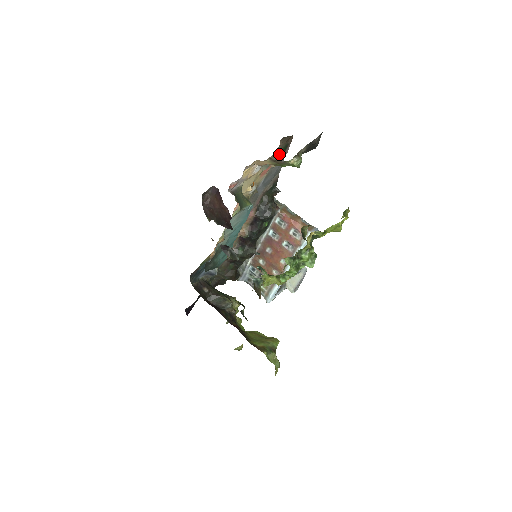
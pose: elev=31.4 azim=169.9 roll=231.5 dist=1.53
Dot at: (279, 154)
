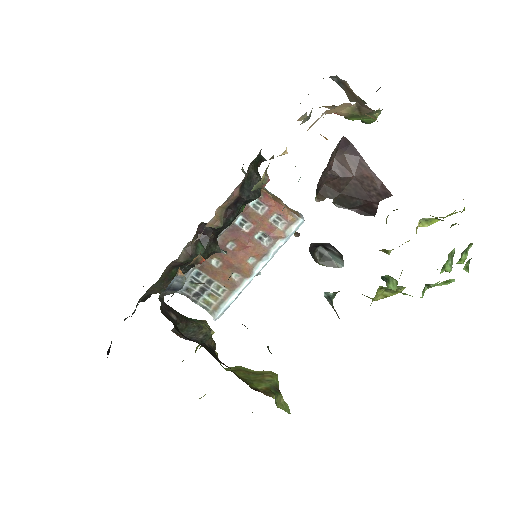
Dot at: occluded
